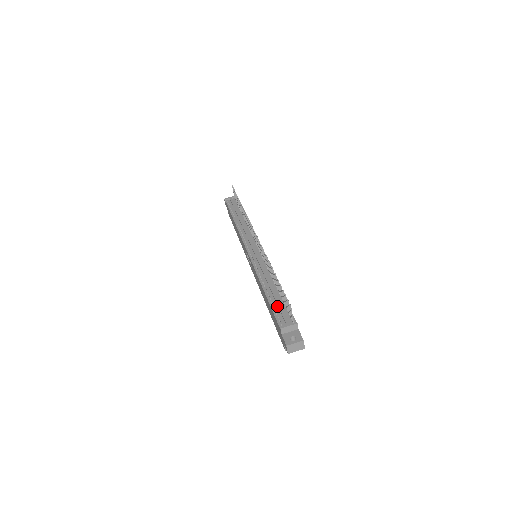
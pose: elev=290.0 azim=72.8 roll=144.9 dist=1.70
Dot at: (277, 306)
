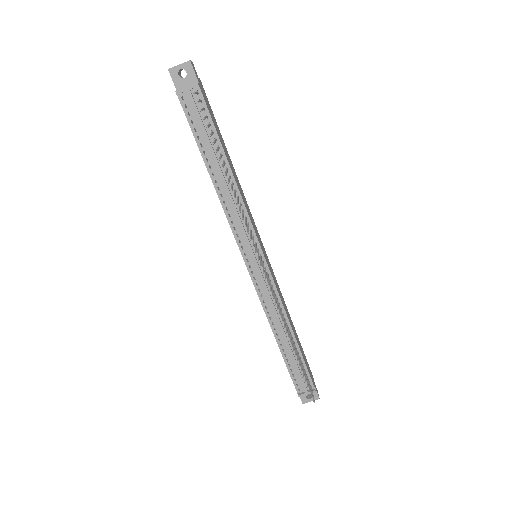
Dot at: (293, 366)
